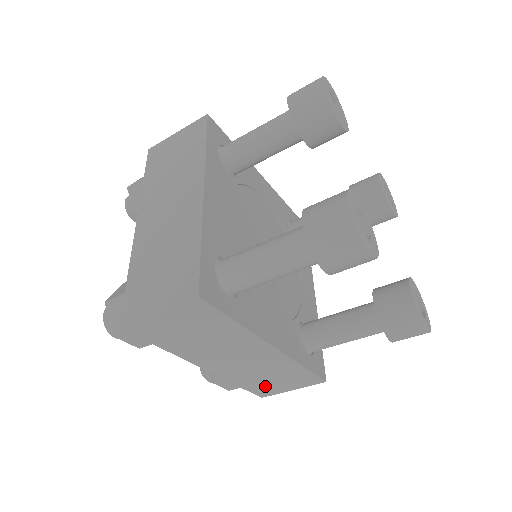
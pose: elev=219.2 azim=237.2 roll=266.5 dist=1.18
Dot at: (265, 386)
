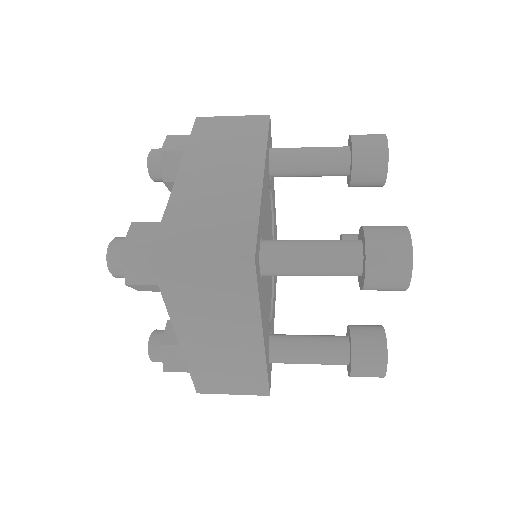
Dot at: occluded
